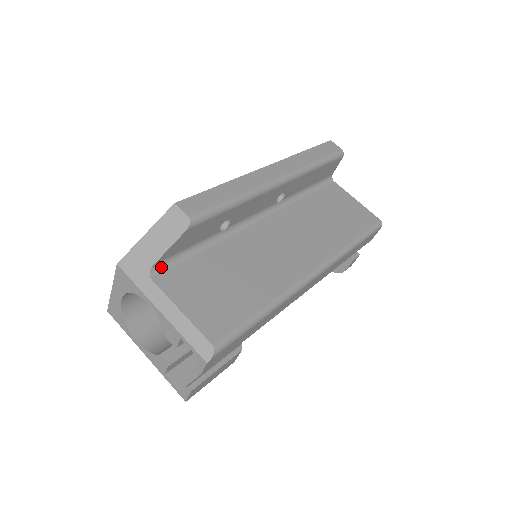
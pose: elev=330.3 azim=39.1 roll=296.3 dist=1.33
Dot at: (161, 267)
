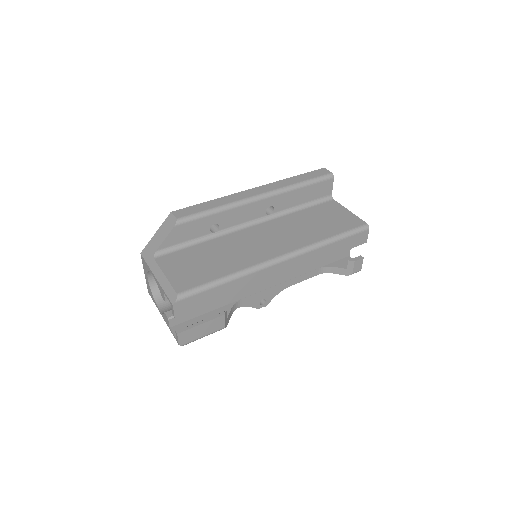
Dot at: (163, 253)
